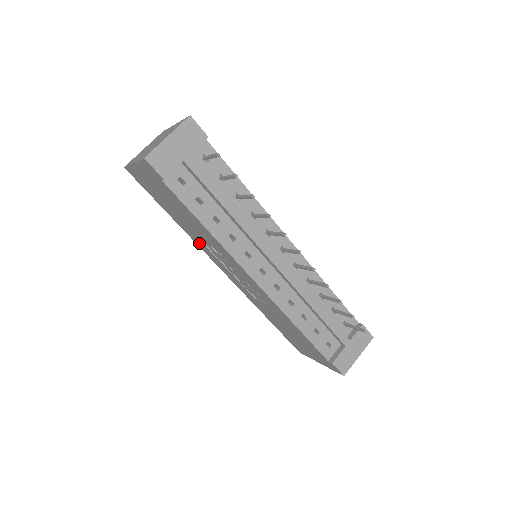
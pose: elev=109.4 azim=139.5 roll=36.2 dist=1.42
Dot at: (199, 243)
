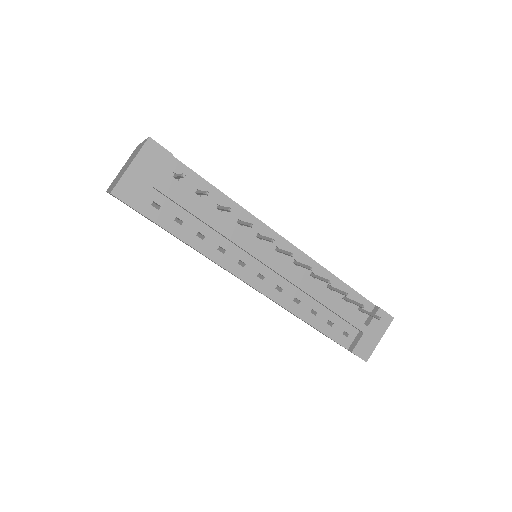
Dot at: occluded
